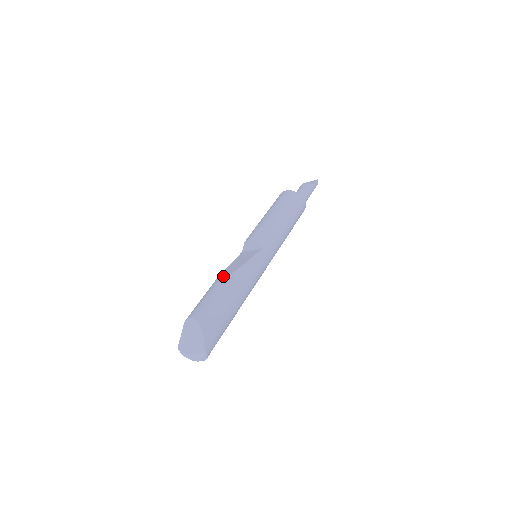
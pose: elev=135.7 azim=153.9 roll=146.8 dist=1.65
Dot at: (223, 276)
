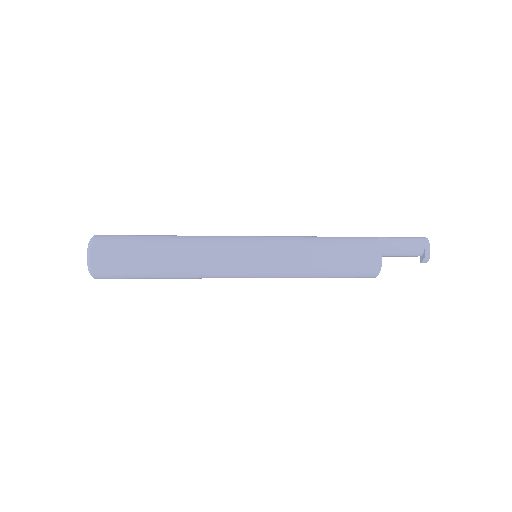
Dot at: occluded
